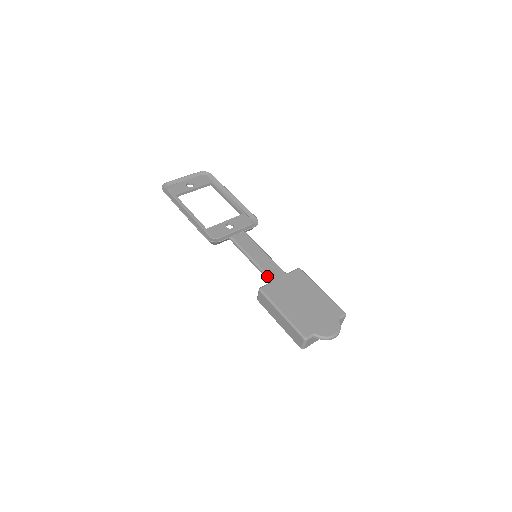
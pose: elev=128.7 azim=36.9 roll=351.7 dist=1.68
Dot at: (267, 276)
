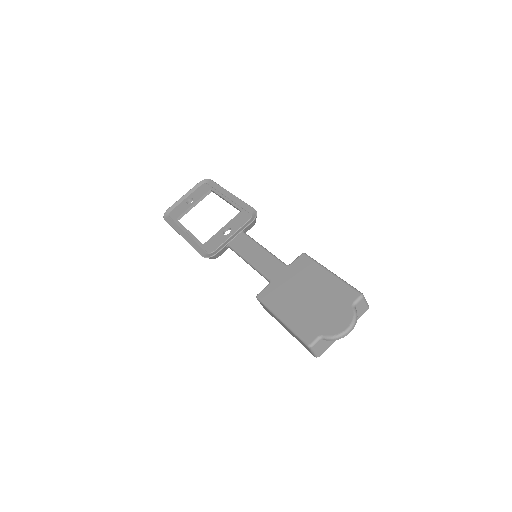
Dot at: (265, 277)
